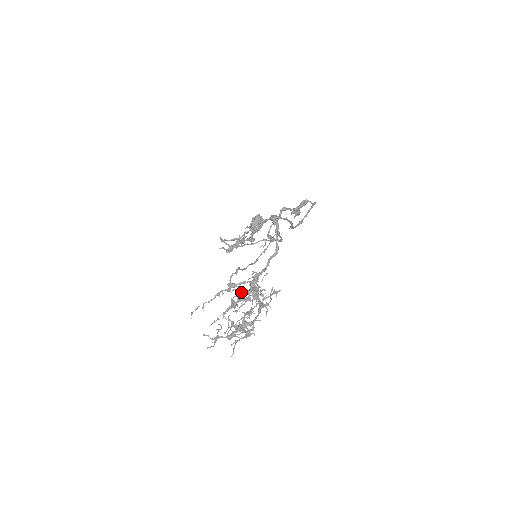
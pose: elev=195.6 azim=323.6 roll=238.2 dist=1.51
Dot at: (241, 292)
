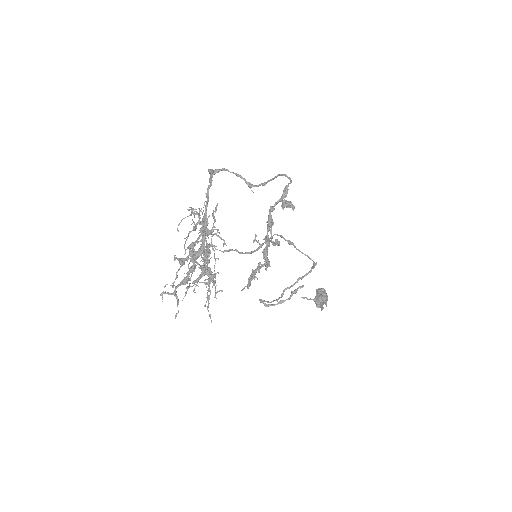
Dot at: (188, 234)
